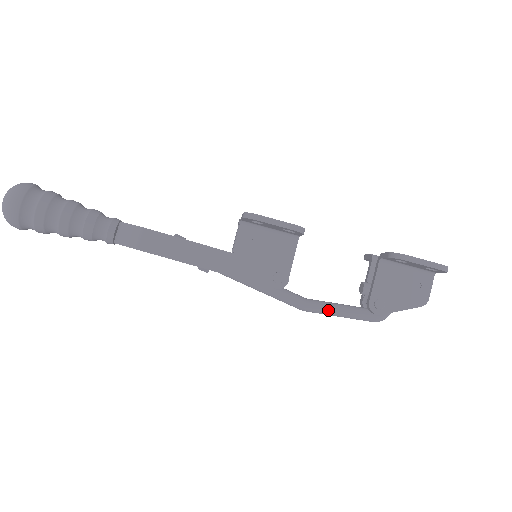
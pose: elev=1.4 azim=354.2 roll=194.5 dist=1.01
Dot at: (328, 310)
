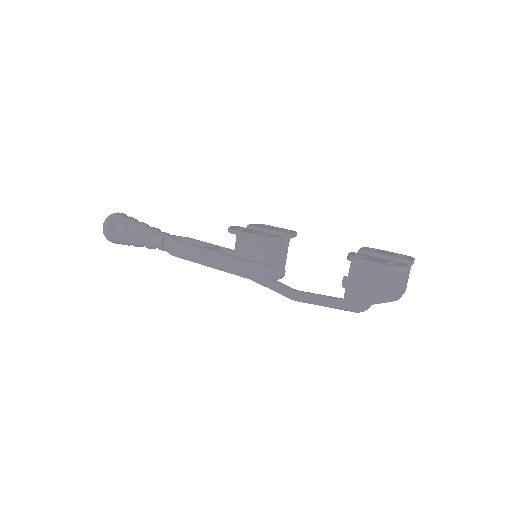
Dot at: (312, 301)
